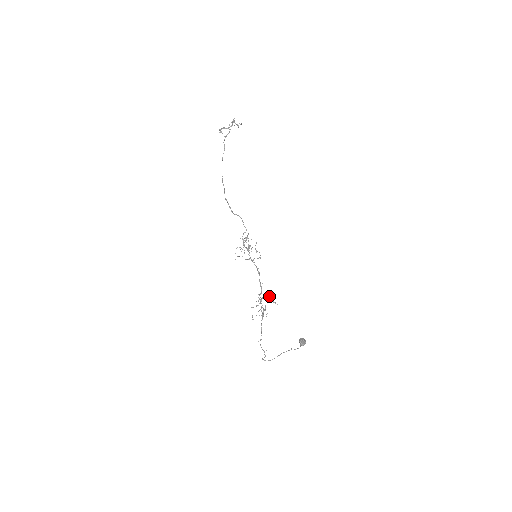
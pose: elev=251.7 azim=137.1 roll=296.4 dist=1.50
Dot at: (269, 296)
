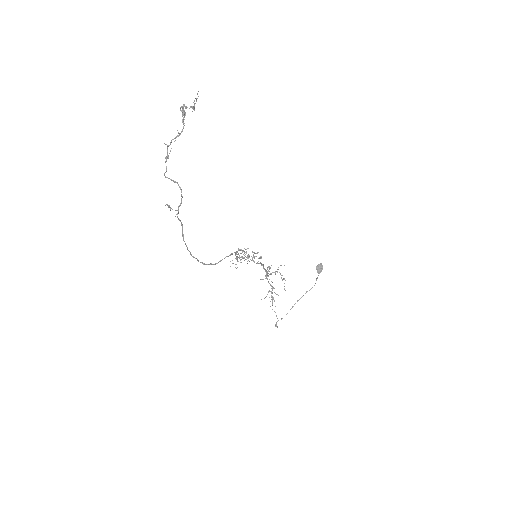
Dot at: (277, 272)
